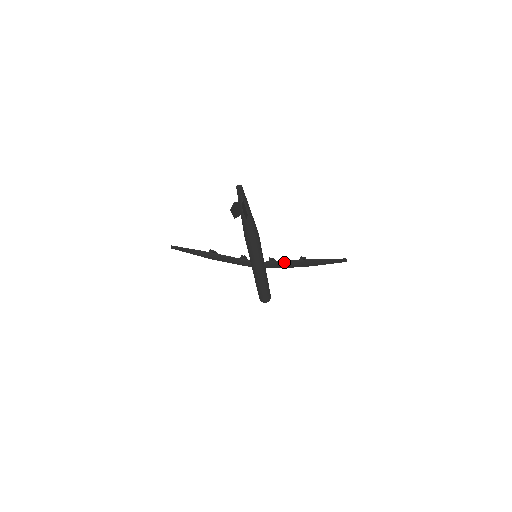
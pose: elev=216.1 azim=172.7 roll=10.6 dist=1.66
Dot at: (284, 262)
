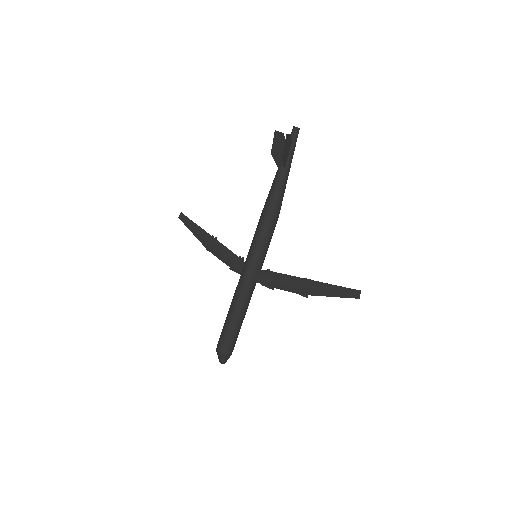
Dot at: (282, 276)
